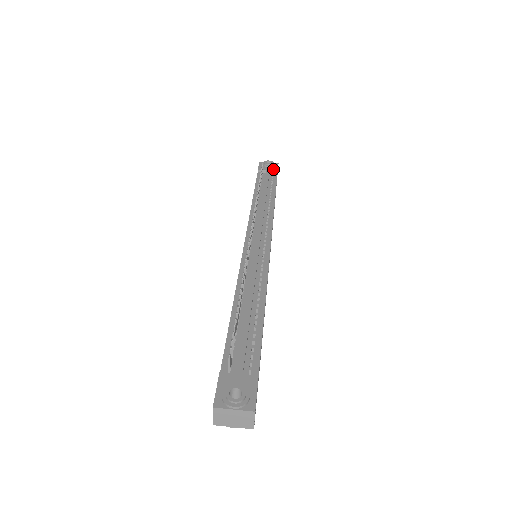
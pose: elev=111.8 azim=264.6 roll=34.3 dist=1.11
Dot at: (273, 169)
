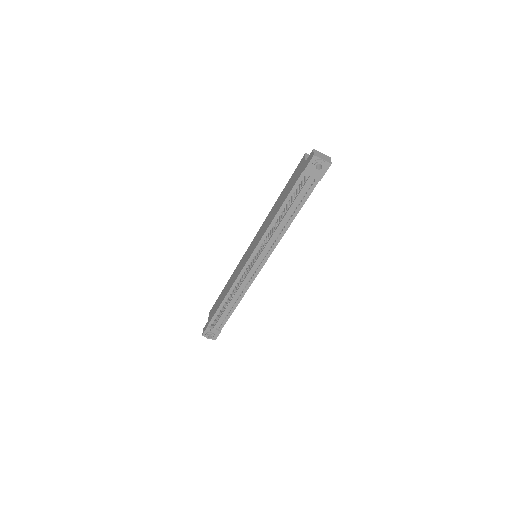
Dot at: (318, 176)
